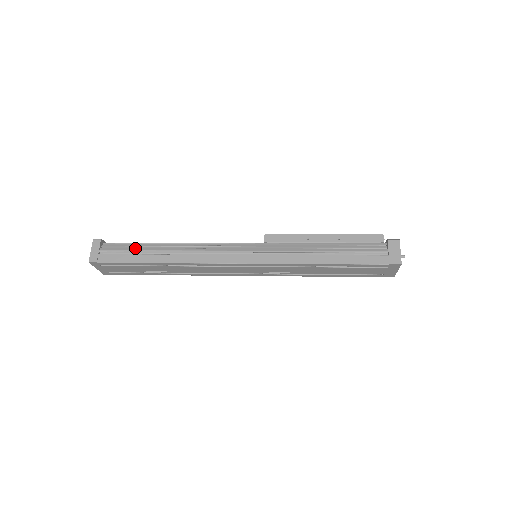
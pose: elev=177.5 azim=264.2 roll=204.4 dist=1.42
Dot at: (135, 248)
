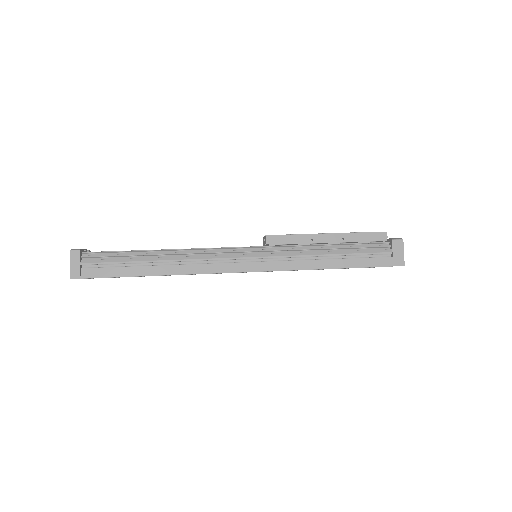
Dot at: (123, 259)
